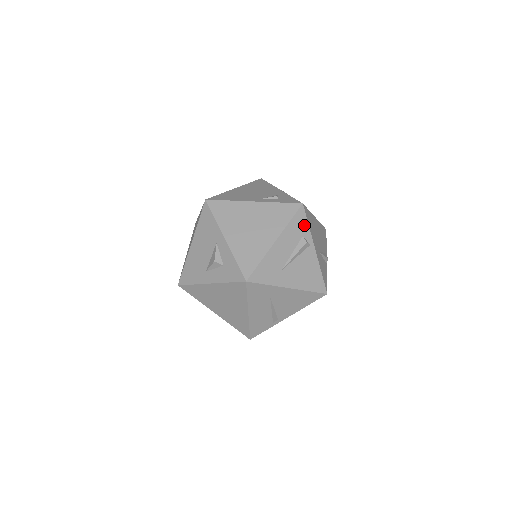
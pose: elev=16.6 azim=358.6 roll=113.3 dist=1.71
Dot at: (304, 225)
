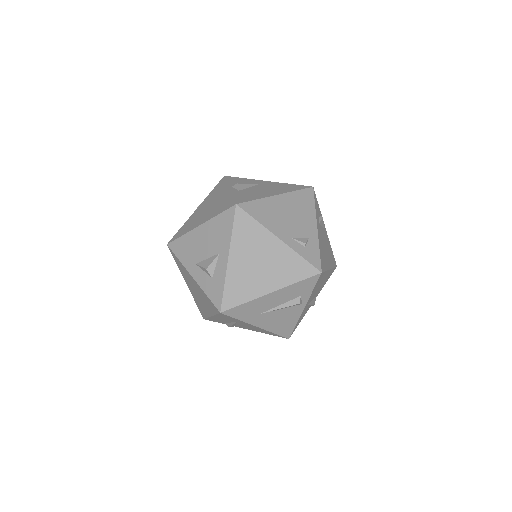
Dot at: (309, 288)
